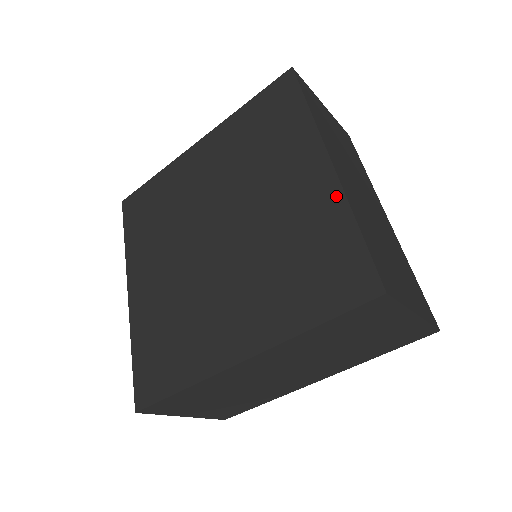
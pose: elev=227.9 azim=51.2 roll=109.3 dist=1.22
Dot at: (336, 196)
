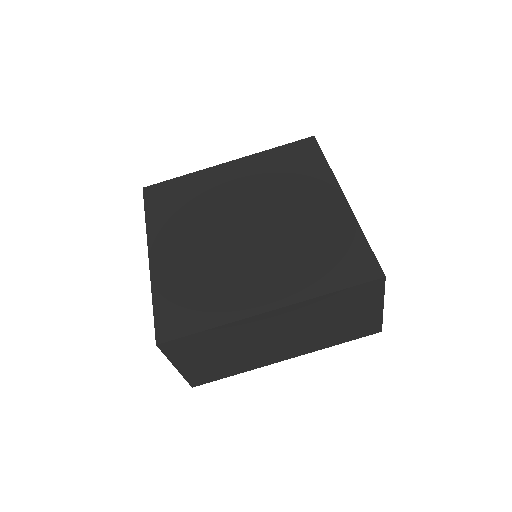
Dot at: (349, 218)
